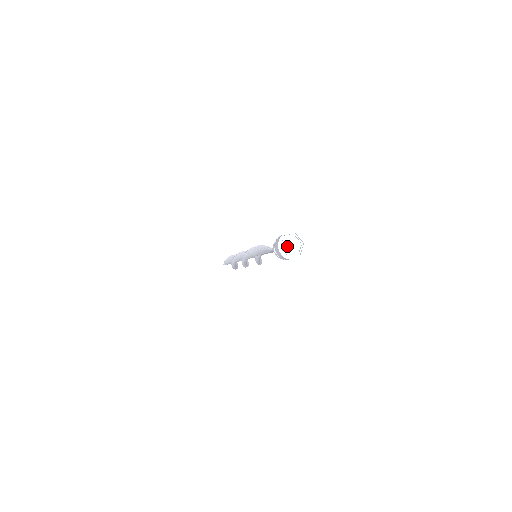
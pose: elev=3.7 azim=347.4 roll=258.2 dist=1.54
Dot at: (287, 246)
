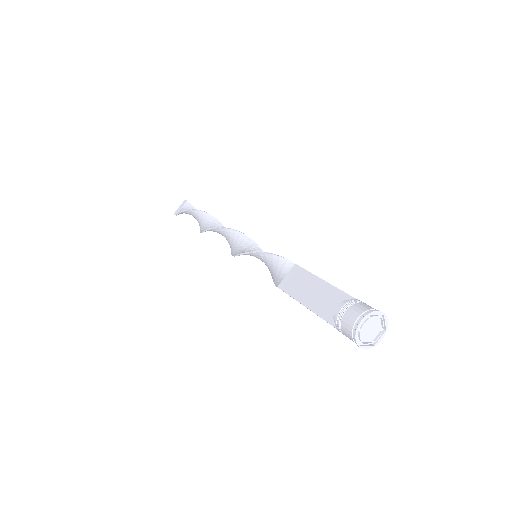
Dot at: (366, 334)
